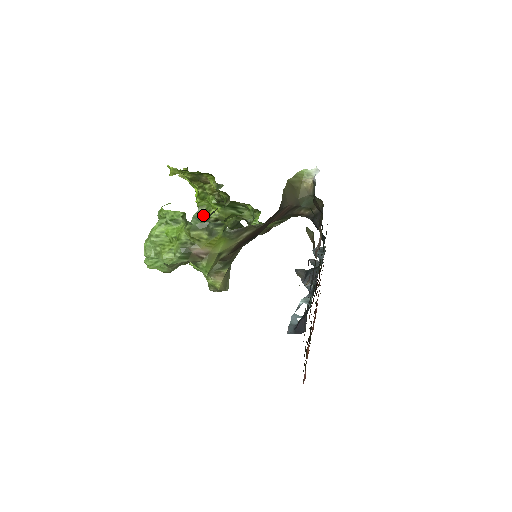
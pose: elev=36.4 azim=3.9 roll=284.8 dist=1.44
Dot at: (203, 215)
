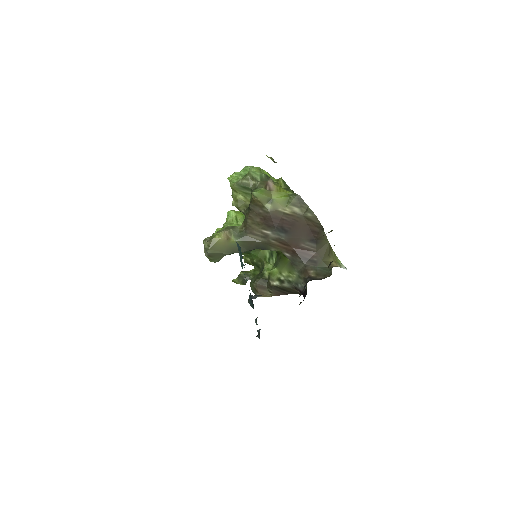
Dot at: occluded
